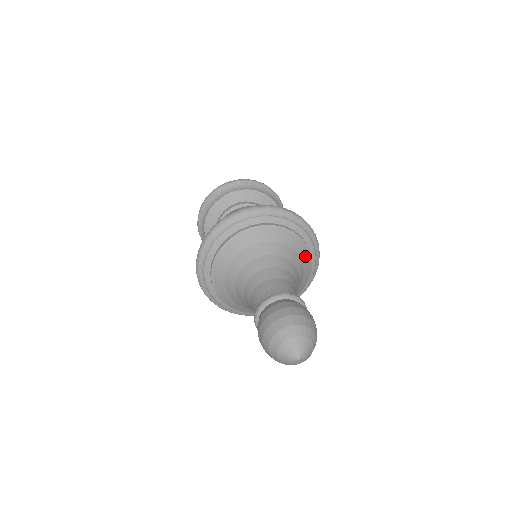
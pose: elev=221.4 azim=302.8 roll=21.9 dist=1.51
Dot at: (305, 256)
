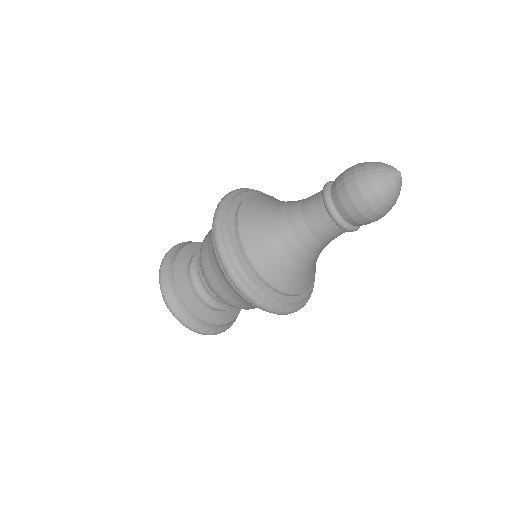
Dot at: occluded
